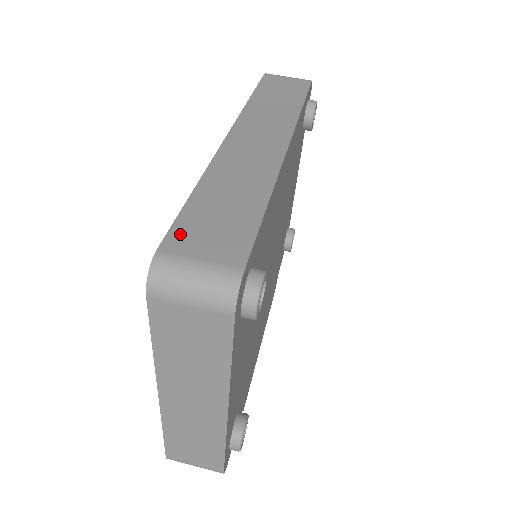
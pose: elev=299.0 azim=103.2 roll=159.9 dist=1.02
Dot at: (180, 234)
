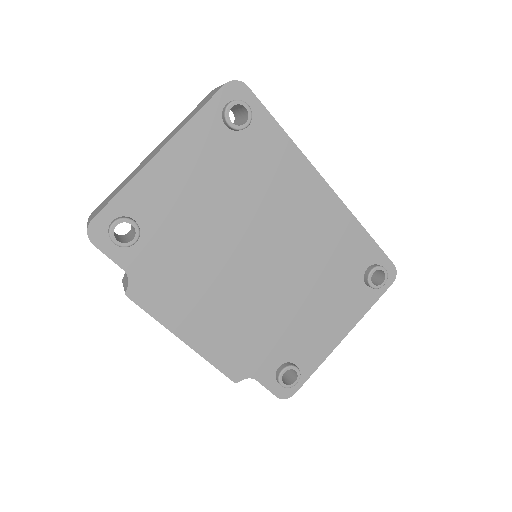
Dot at: occluded
